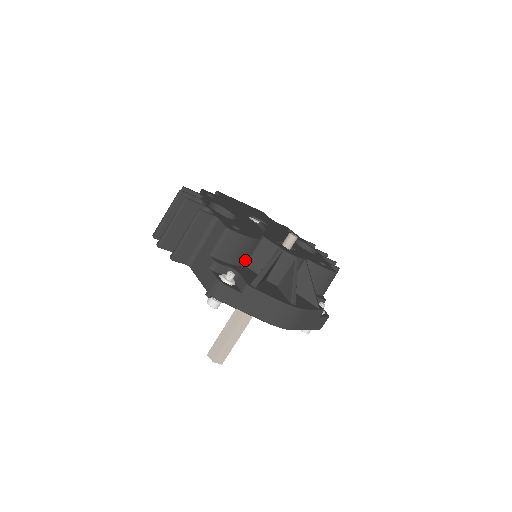
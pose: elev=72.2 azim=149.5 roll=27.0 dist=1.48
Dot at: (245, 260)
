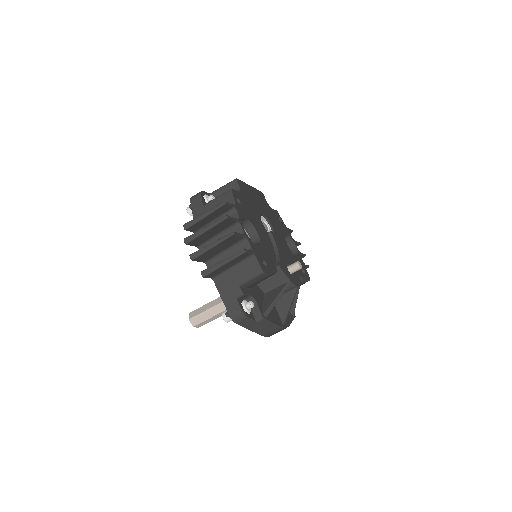
Dot at: occluded
